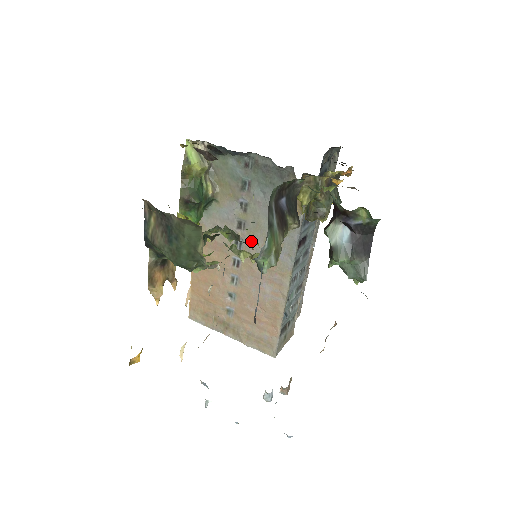
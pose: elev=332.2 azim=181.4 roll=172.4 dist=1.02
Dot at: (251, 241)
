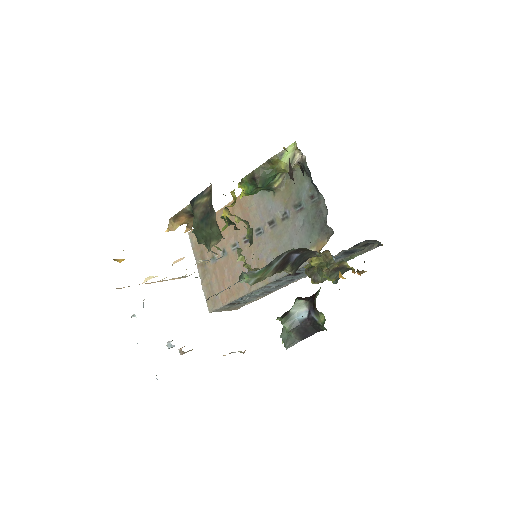
Dot at: (267, 239)
